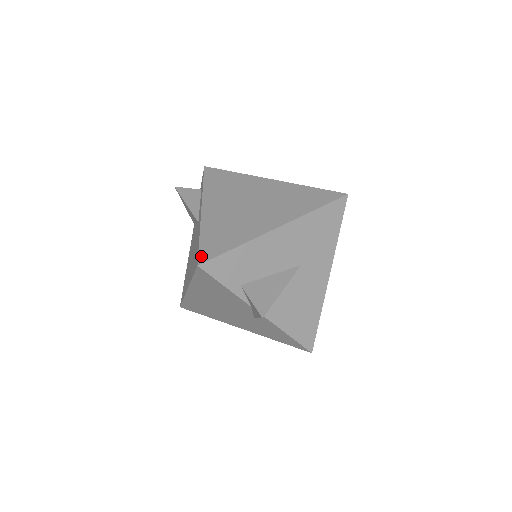
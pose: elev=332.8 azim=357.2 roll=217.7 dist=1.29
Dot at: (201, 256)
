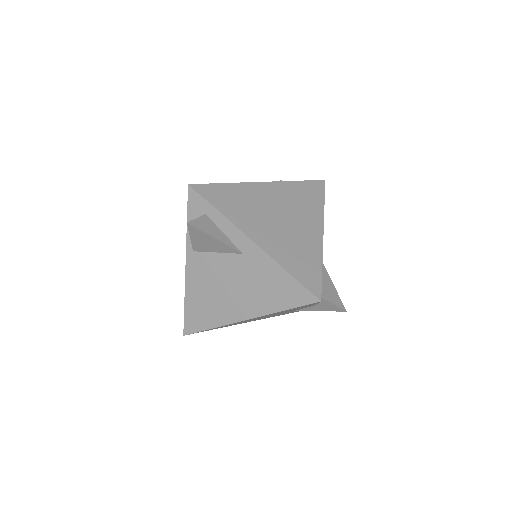
Dot at: (313, 291)
